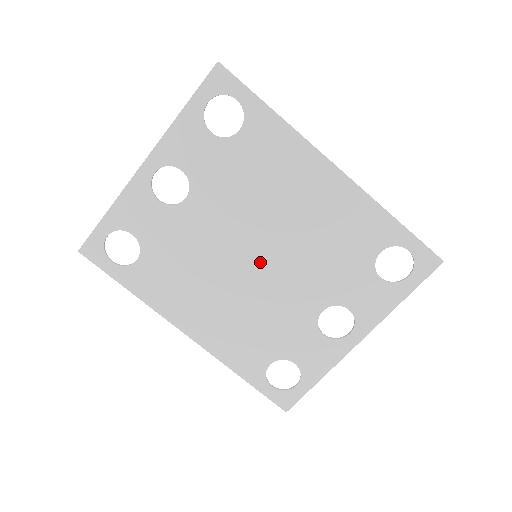
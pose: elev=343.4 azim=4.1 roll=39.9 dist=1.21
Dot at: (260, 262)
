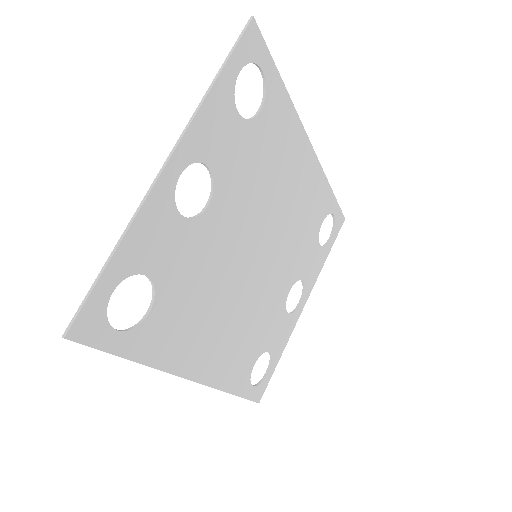
Dot at: (259, 261)
